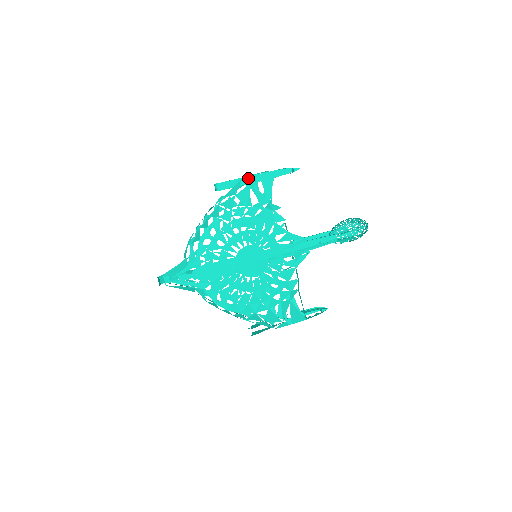
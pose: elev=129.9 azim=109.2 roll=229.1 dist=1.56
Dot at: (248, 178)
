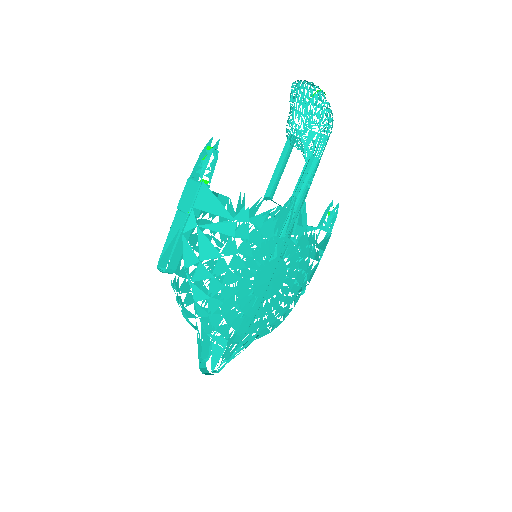
Dot at: (188, 227)
